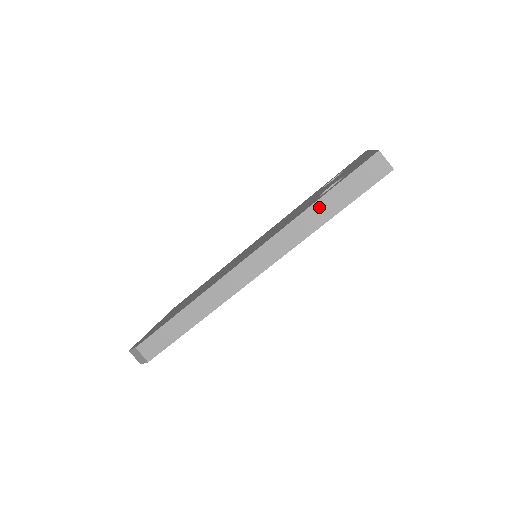
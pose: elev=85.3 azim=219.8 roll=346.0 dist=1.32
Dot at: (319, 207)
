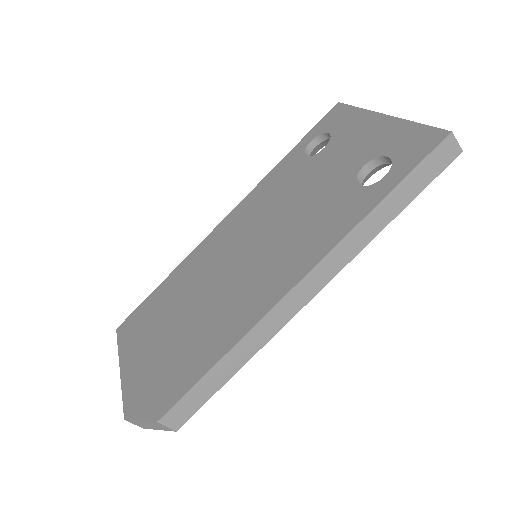
Dot at: (386, 205)
